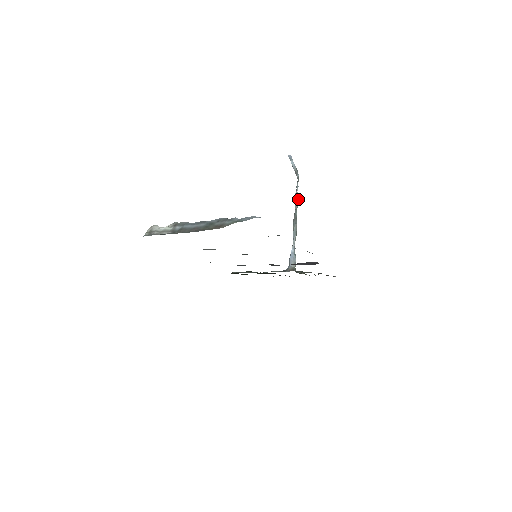
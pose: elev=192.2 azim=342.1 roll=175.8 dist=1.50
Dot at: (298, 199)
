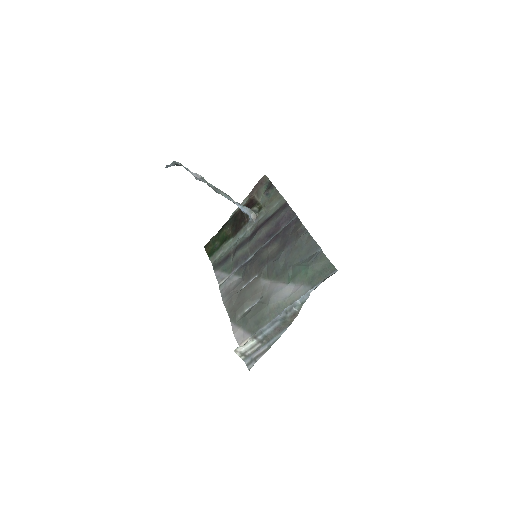
Dot at: (200, 176)
